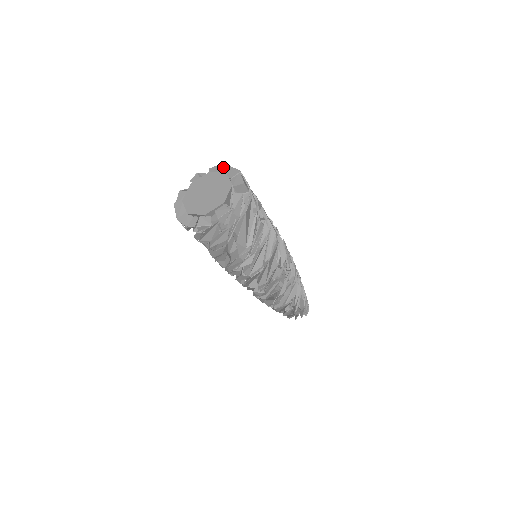
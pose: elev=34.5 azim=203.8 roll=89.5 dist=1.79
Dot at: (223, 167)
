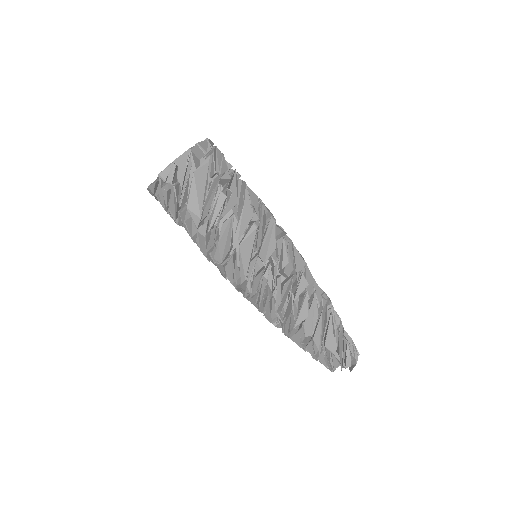
Dot at: occluded
